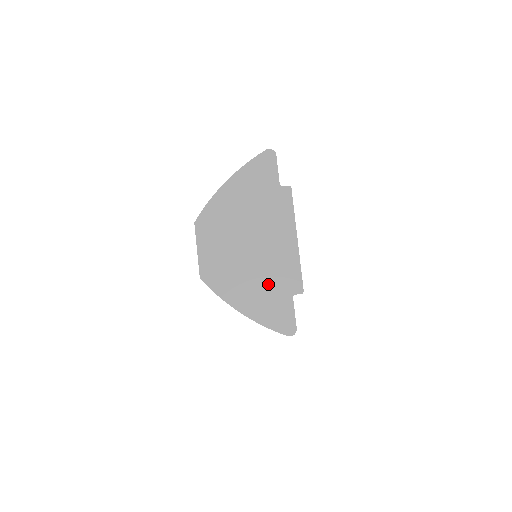
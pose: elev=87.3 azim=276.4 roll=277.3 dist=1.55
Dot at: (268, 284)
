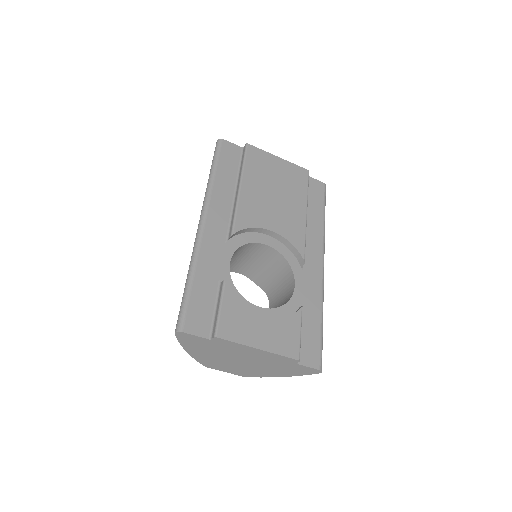
Dot at: (277, 366)
